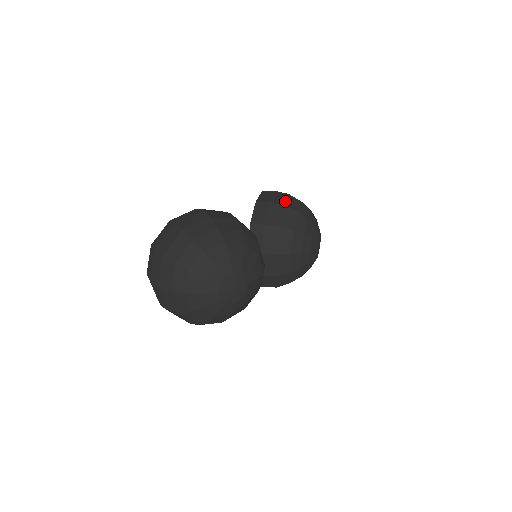
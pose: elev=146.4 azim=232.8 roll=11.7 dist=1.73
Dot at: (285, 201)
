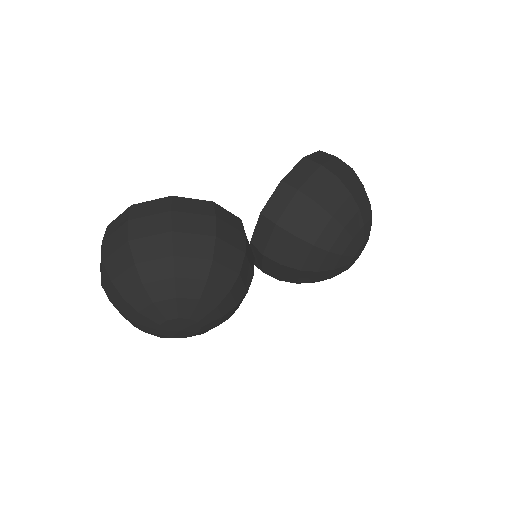
Dot at: (322, 194)
